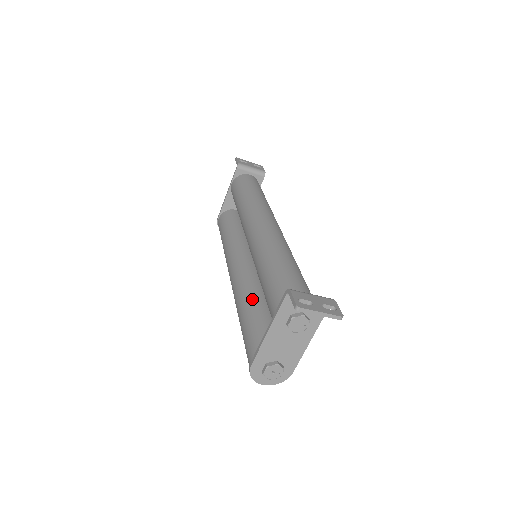
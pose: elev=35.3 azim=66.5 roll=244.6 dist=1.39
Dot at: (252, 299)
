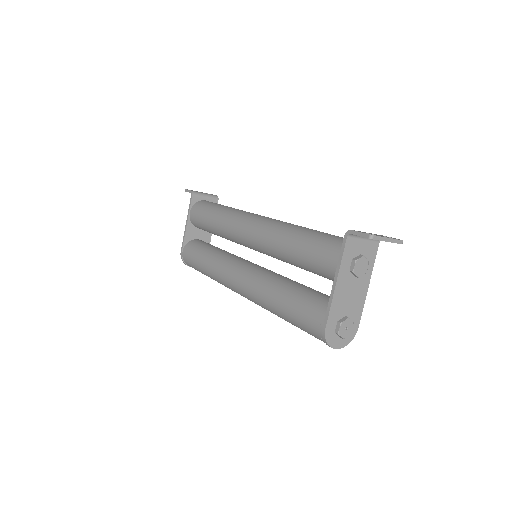
Dot at: (282, 283)
